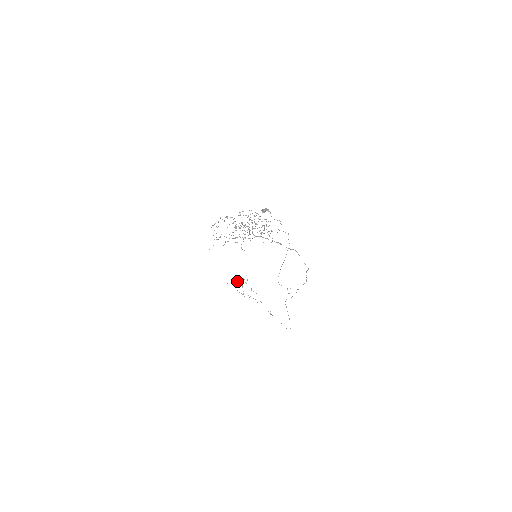
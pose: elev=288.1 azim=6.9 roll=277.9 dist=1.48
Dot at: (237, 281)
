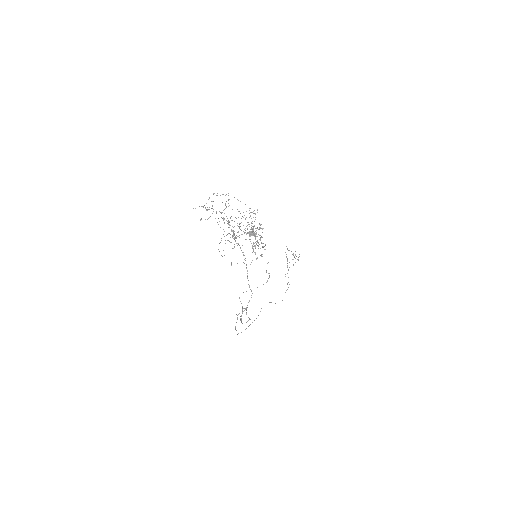
Dot at: occluded
